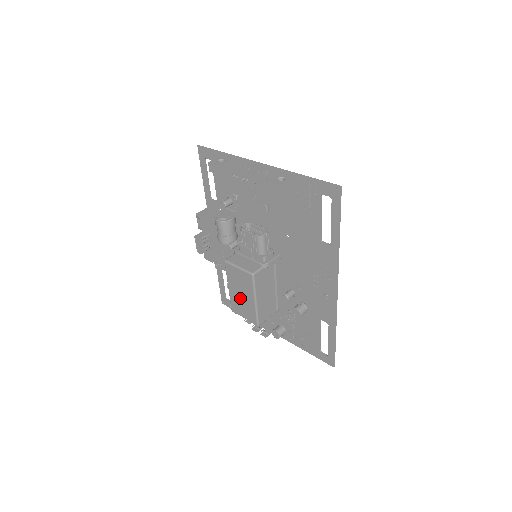
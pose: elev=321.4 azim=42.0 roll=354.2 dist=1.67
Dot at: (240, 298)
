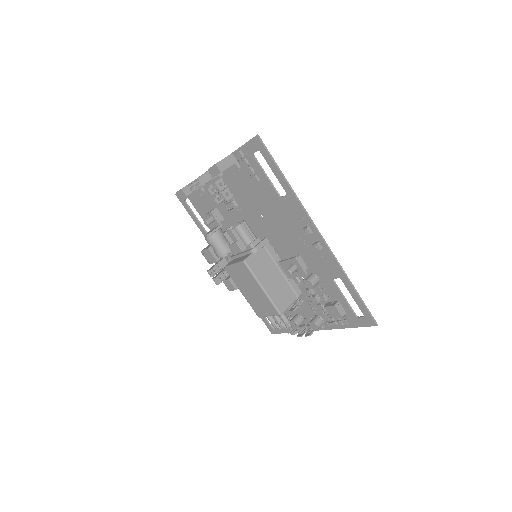
Dot at: (253, 296)
